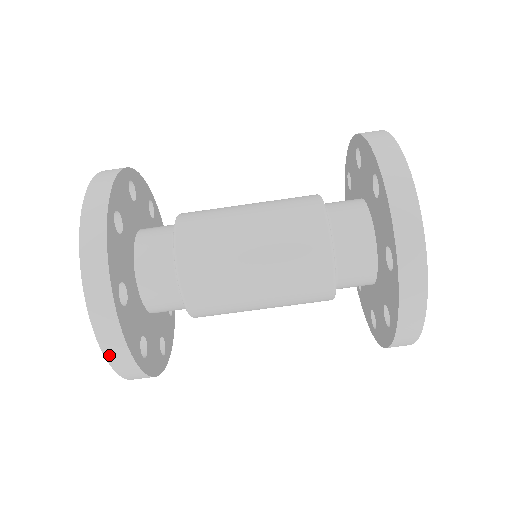
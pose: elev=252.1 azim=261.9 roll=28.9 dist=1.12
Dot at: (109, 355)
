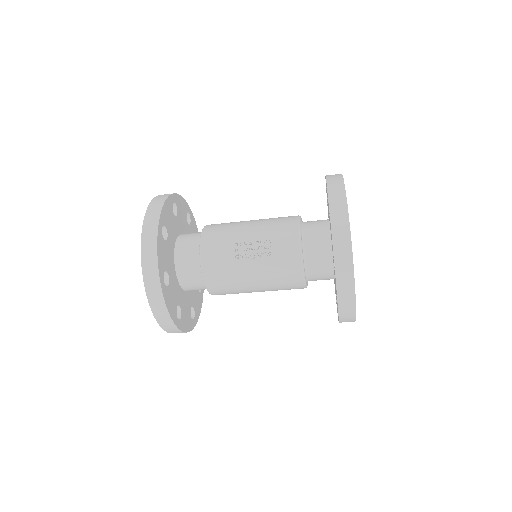
Dot at: occluded
